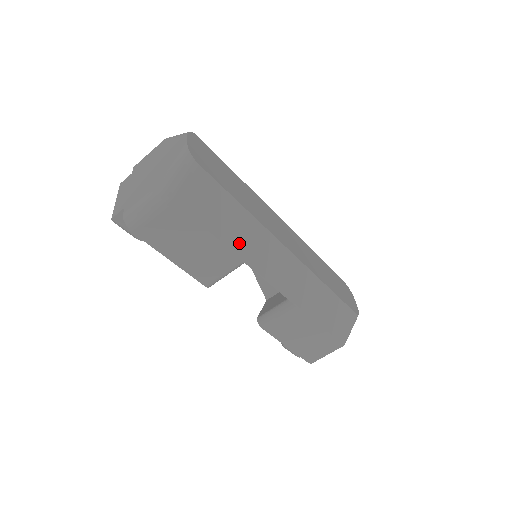
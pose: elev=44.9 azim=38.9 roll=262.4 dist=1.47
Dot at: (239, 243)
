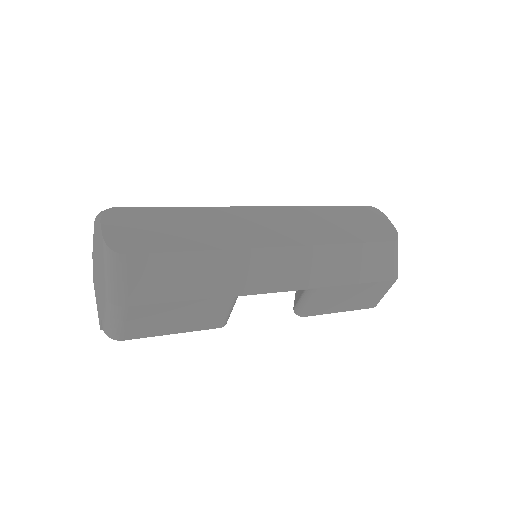
Dot at: (219, 285)
